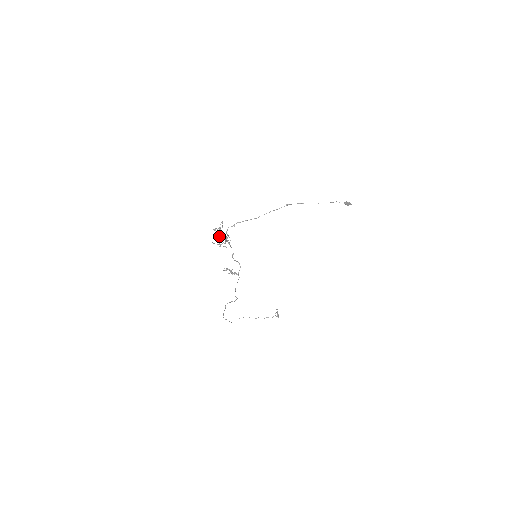
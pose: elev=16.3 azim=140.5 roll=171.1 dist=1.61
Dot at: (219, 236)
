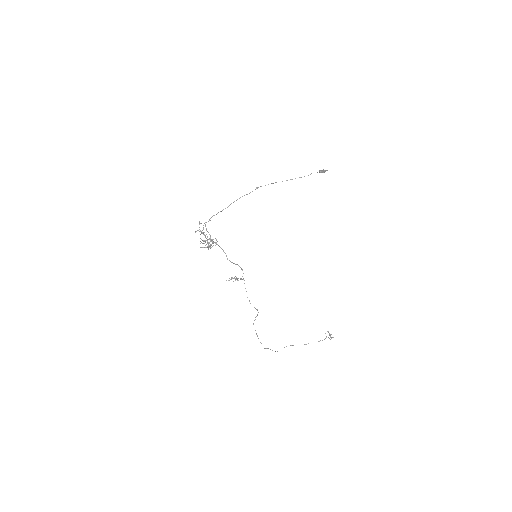
Dot at: (205, 240)
